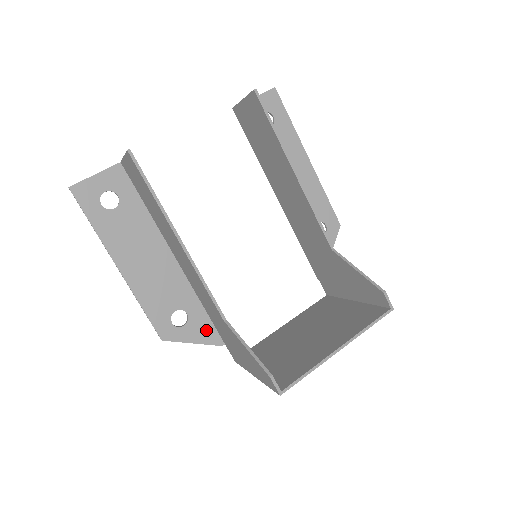
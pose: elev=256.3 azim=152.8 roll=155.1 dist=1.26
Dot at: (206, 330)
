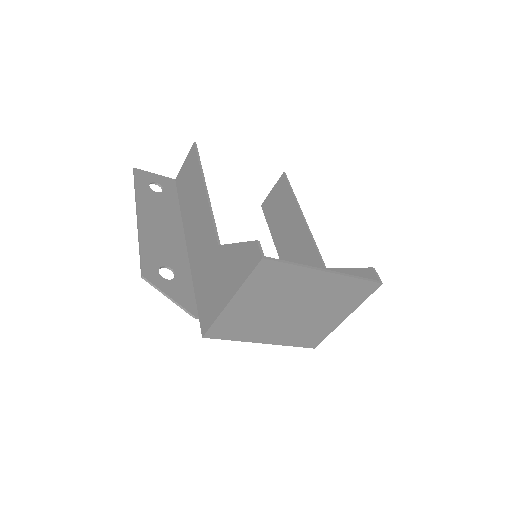
Dot at: (186, 296)
